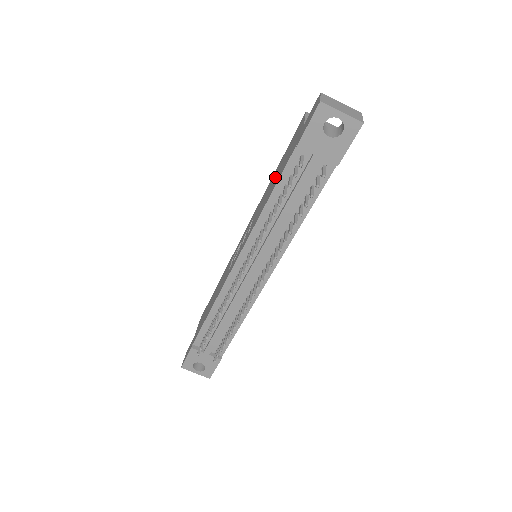
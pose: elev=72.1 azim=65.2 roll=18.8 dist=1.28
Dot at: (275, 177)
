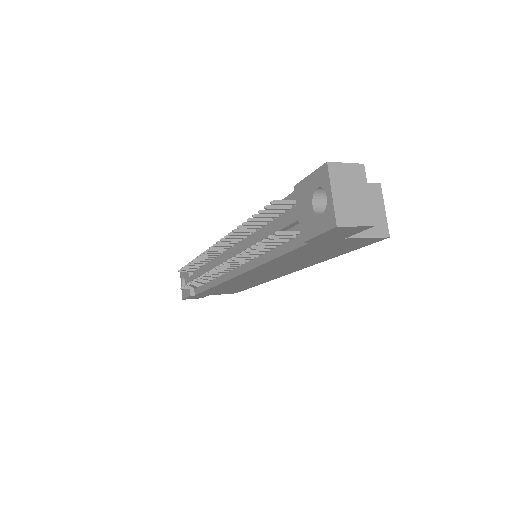
Dot at: occluded
